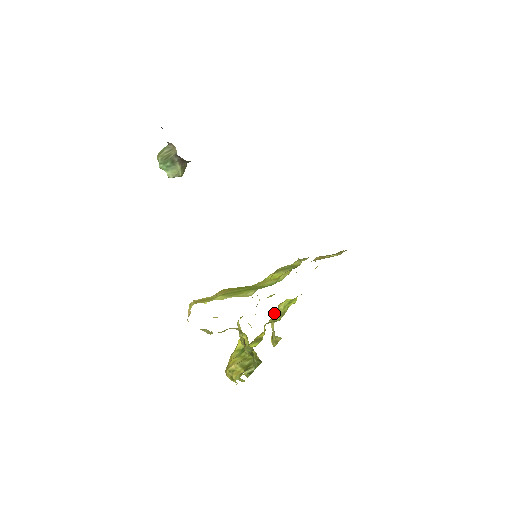
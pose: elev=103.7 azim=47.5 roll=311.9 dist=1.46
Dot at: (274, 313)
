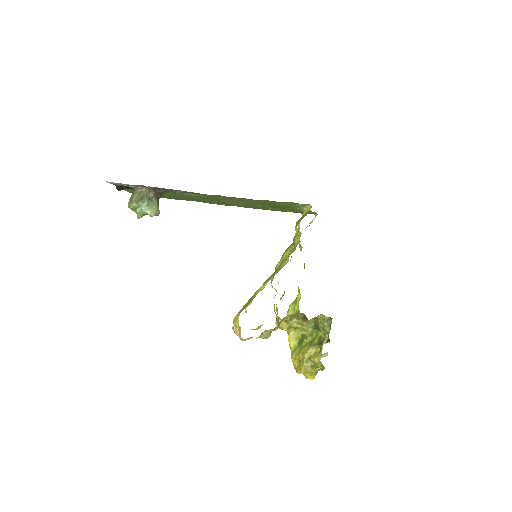
Dot at: occluded
